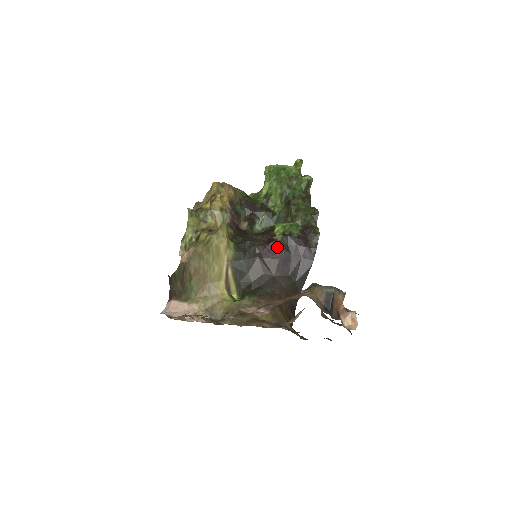
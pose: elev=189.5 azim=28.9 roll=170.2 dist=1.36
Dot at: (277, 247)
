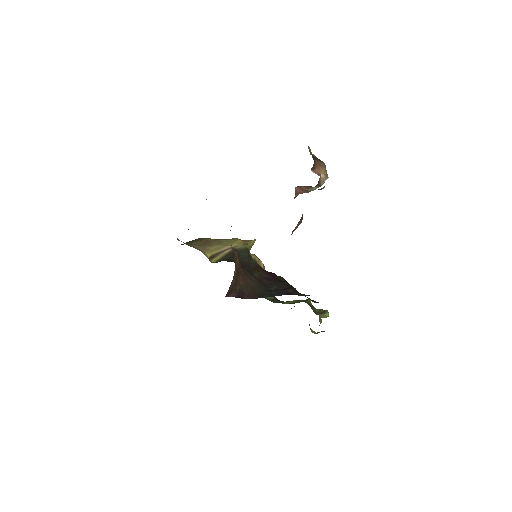
Dot at: (273, 274)
